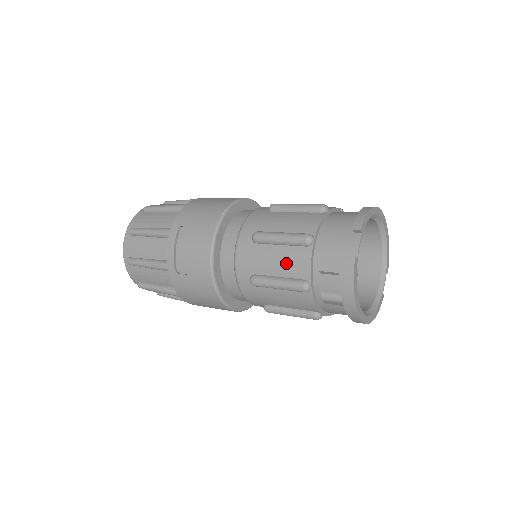
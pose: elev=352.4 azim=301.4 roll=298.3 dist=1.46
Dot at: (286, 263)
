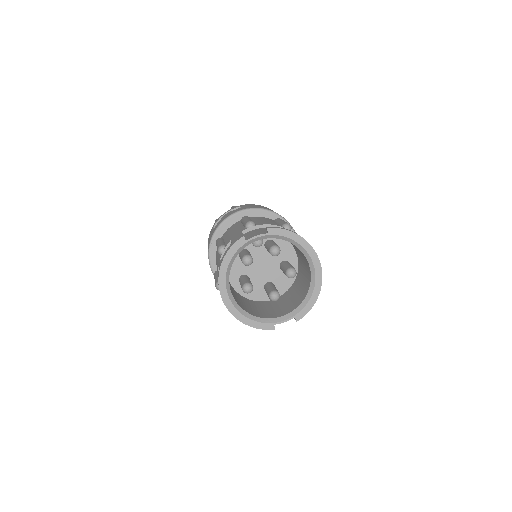
Dot at: (232, 234)
